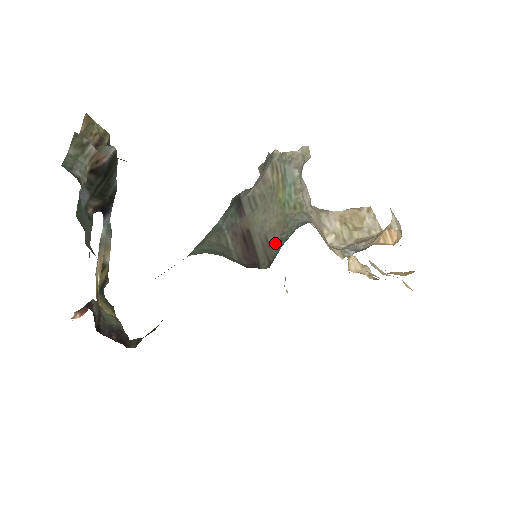
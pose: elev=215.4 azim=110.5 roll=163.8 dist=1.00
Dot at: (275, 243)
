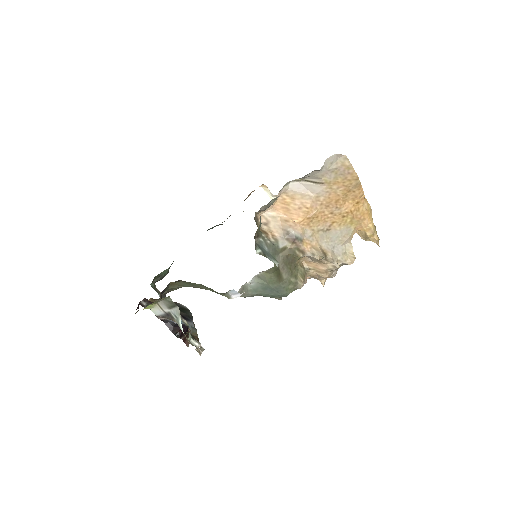
Dot at: occluded
